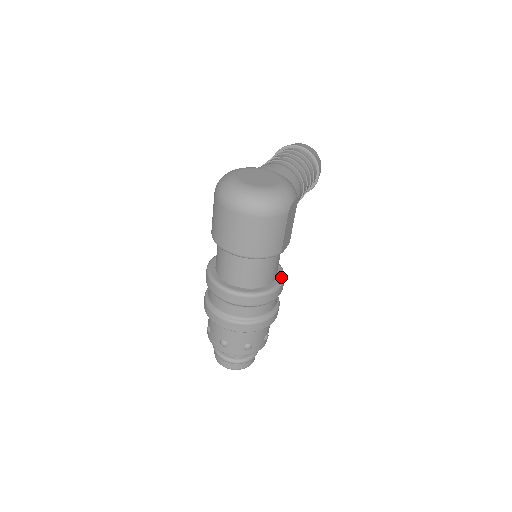
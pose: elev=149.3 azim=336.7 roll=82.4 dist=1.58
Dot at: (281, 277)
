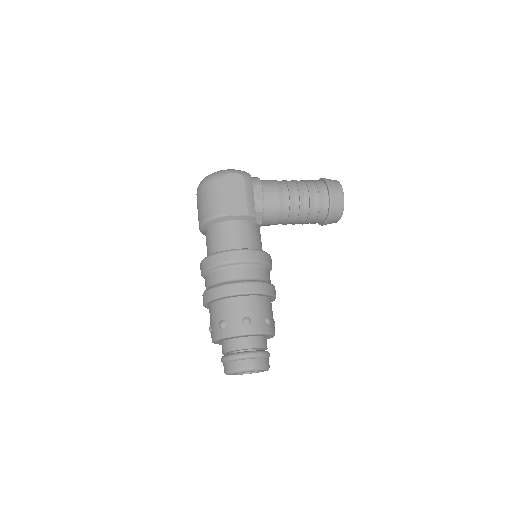
Dot at: (247, 248)
